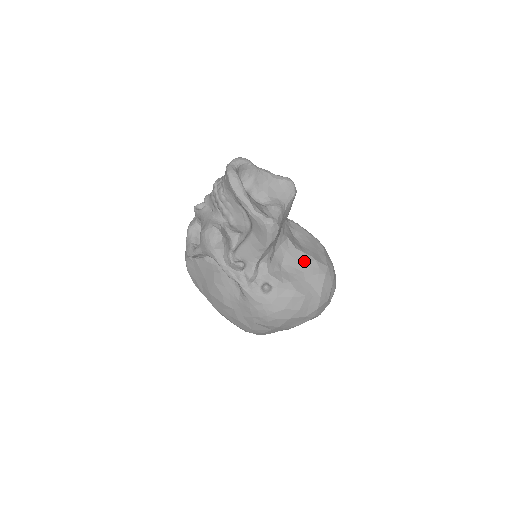
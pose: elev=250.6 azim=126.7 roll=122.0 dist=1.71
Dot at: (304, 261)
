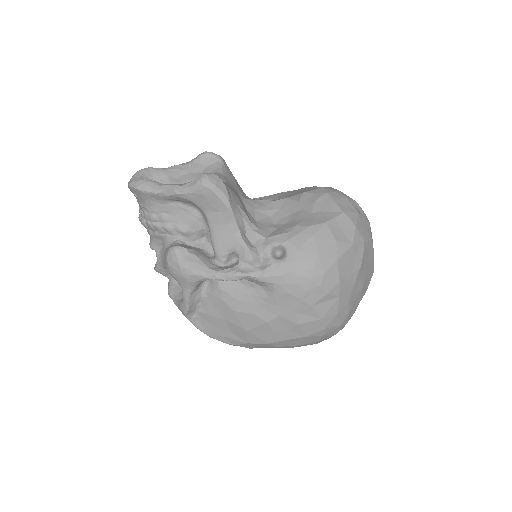
Dot at: (294, 203)
